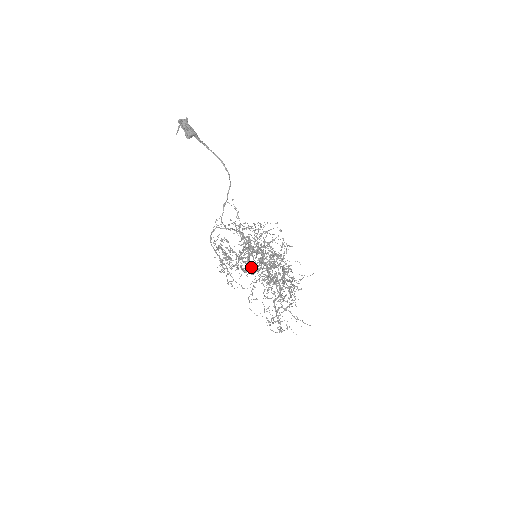
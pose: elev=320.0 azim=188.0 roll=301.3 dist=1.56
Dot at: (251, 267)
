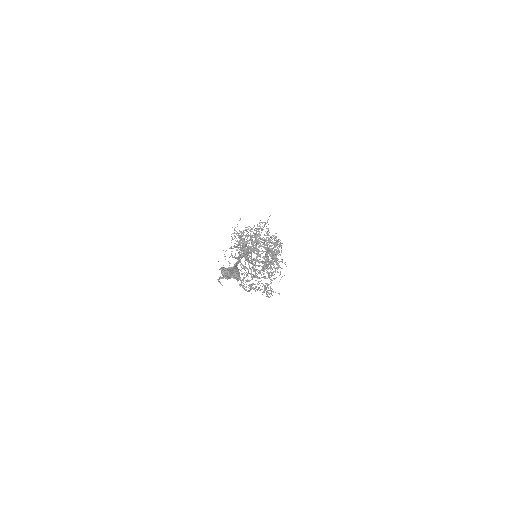
Dot at: occluded
